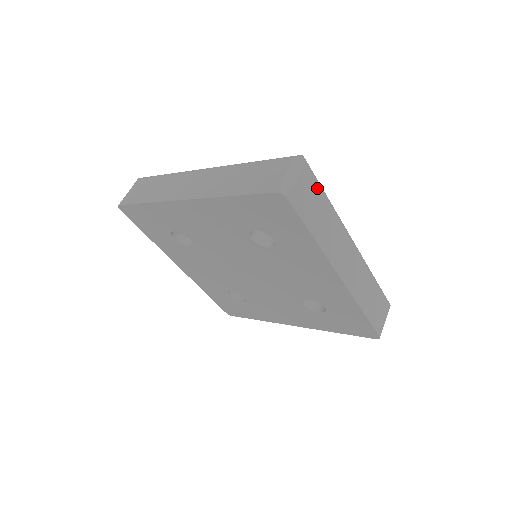
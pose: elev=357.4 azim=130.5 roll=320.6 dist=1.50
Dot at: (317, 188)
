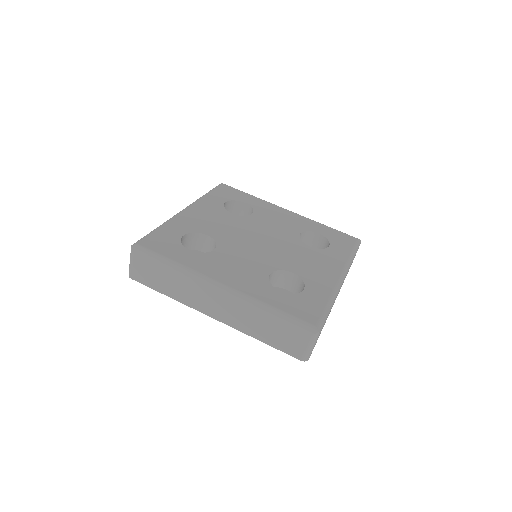
Dot at: occluded
